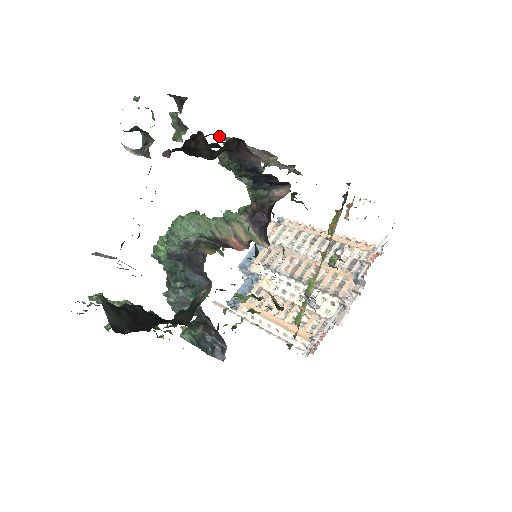
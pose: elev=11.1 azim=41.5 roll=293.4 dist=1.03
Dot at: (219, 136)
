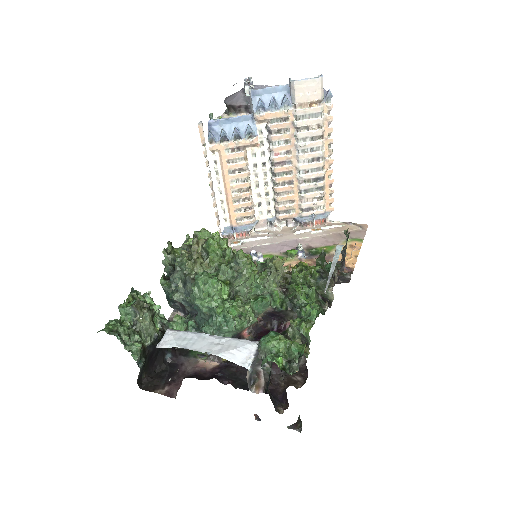
Dot at: occluded
